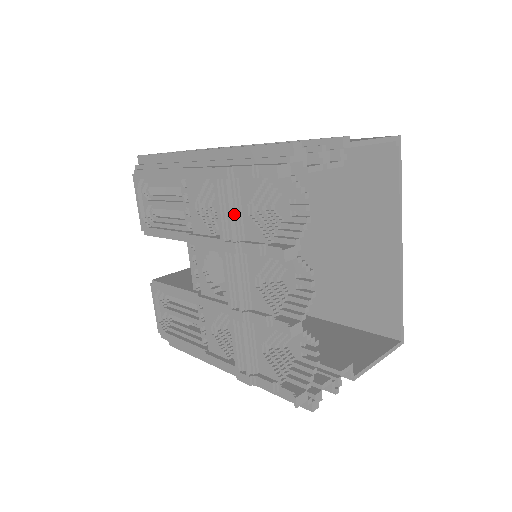
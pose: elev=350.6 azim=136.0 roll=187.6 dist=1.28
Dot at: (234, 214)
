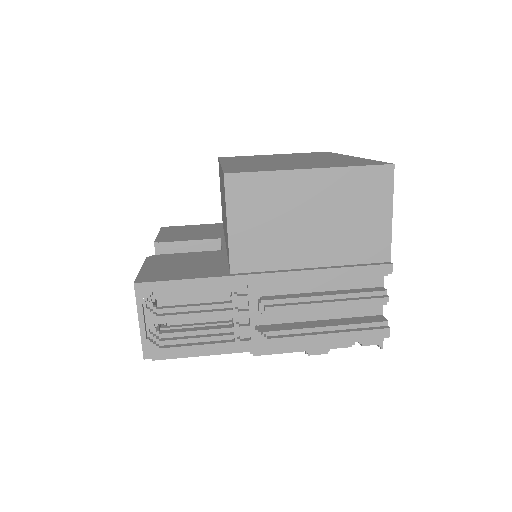
Dot at: occluded
